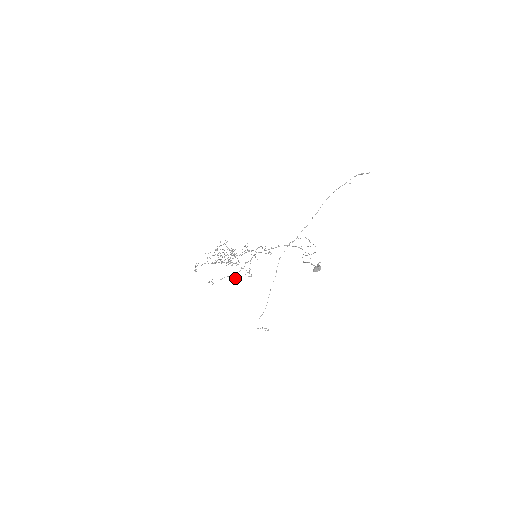
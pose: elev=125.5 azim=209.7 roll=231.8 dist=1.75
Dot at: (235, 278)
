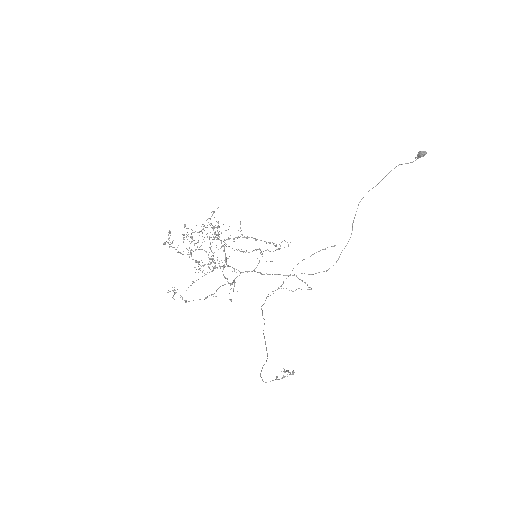
Dot at: occluded
